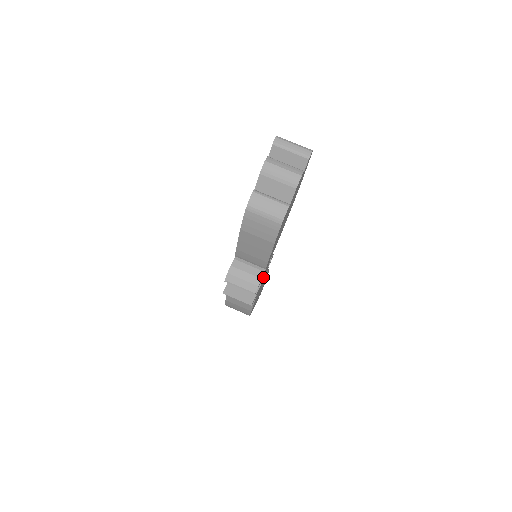
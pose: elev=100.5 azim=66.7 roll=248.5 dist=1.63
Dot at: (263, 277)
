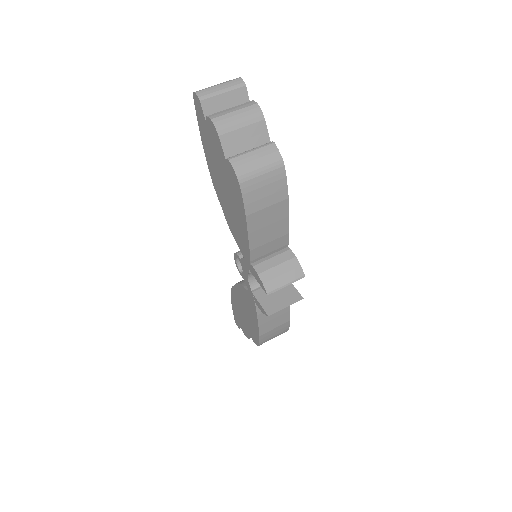
Dot at: occluded
